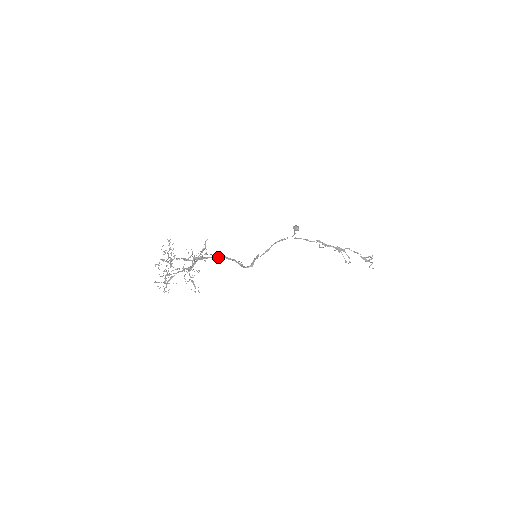
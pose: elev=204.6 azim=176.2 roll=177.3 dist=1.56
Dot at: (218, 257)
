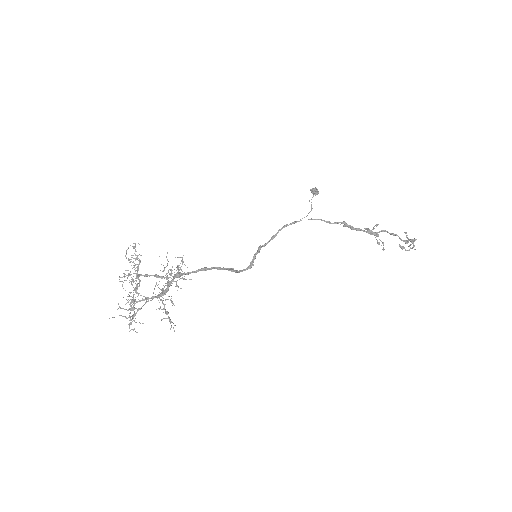
Dot at: (202, 270)
